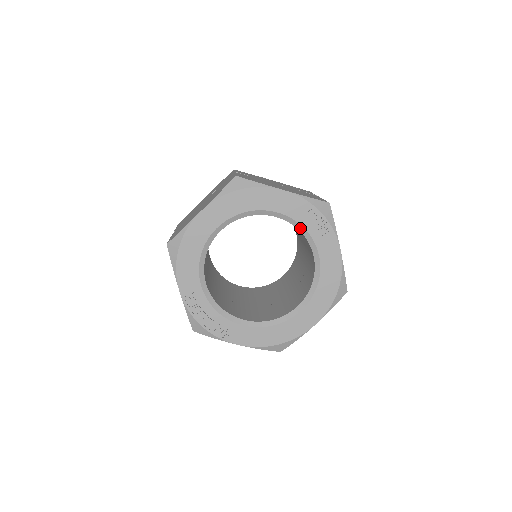
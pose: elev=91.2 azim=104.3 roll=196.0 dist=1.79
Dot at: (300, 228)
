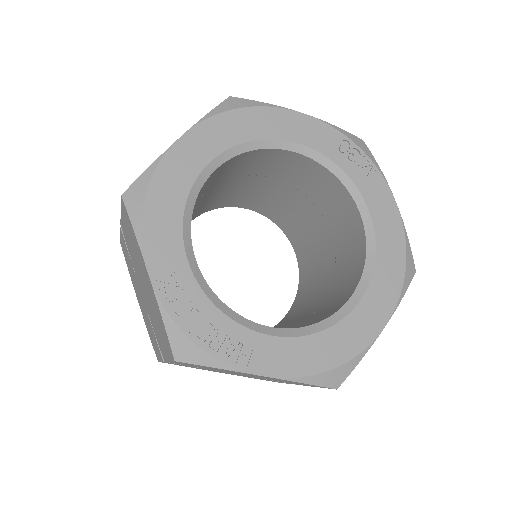
Dot at: (333, 169)
